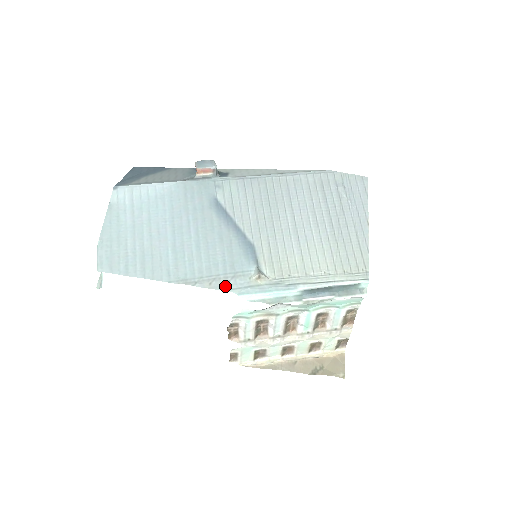
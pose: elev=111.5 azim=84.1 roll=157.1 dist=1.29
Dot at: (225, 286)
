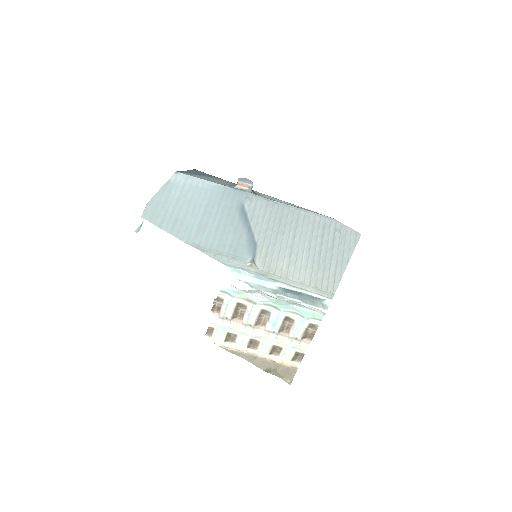
Dot at: (224, 261)
